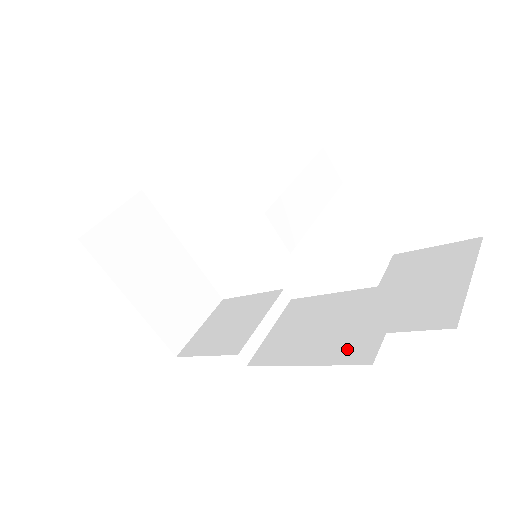
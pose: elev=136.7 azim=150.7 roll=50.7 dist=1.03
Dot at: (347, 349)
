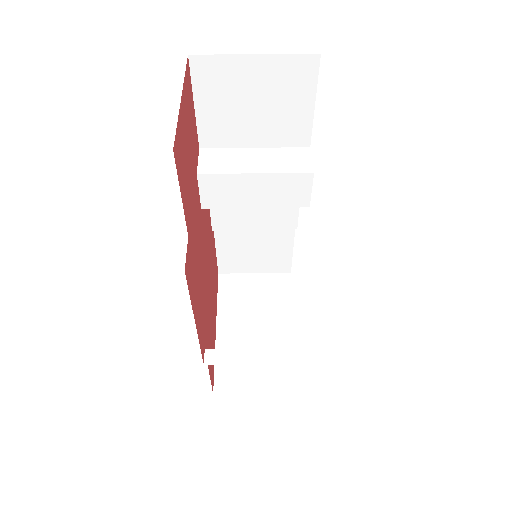
Dot at: occluded
